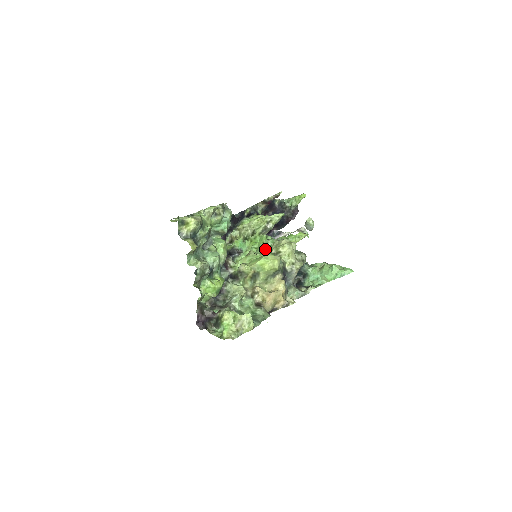
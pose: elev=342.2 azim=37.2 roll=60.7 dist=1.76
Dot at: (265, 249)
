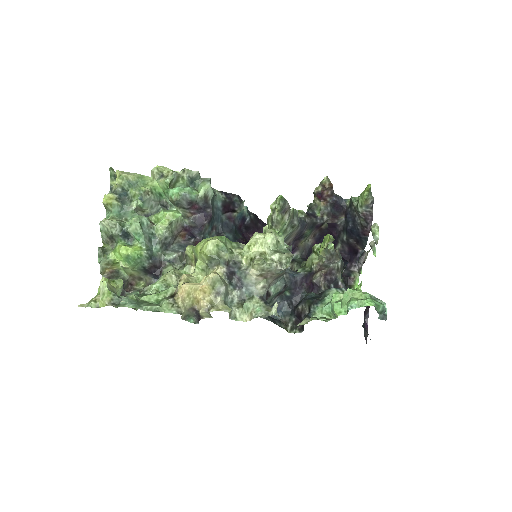
Dot at: occluded
